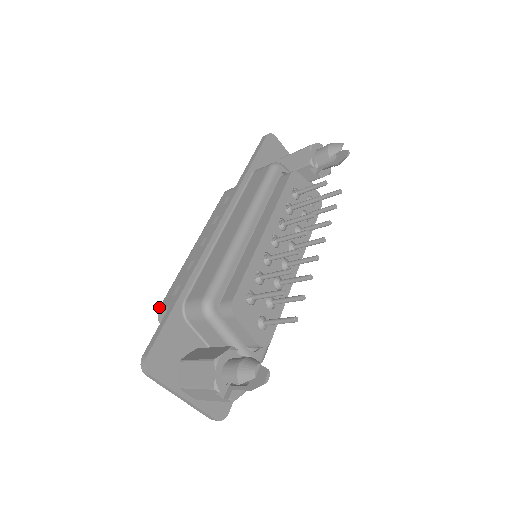
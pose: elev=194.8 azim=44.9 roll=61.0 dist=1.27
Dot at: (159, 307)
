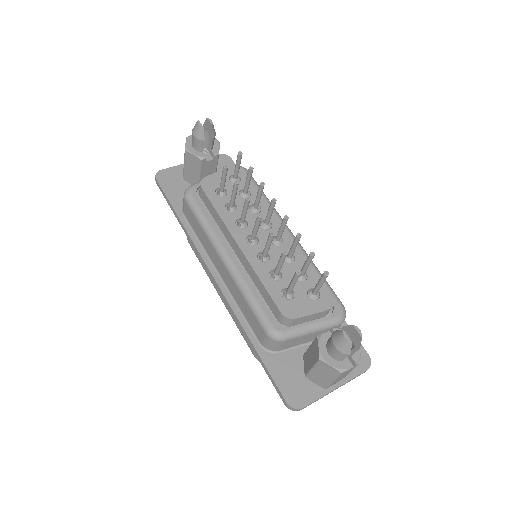
Dot at: occluded
